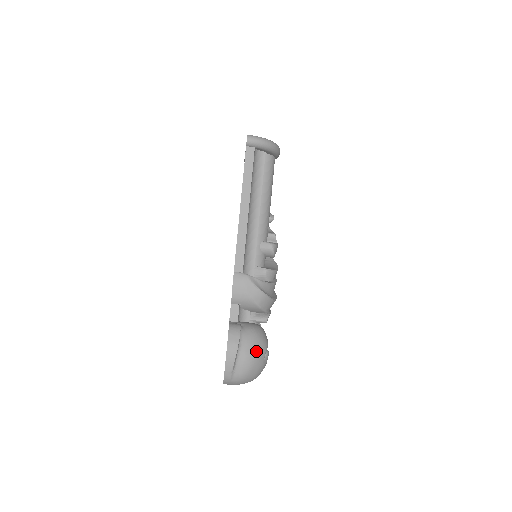
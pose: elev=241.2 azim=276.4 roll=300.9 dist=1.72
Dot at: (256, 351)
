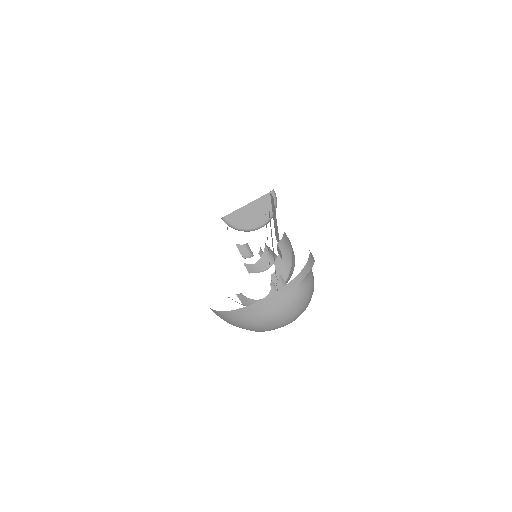
Dot at: occluded
